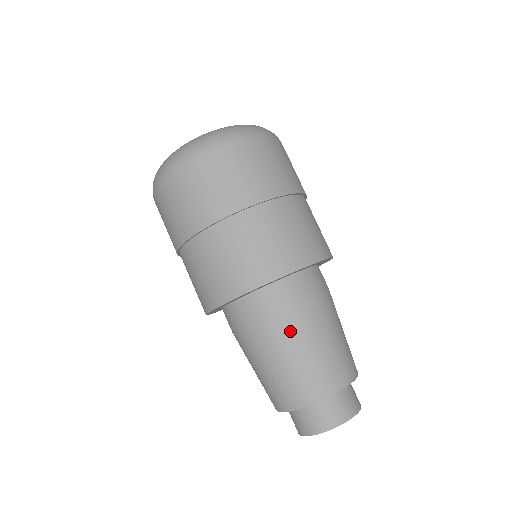
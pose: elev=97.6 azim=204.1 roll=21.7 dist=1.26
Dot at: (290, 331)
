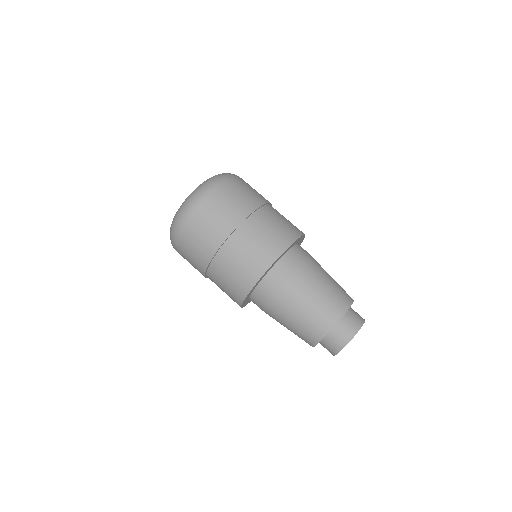
Dot at: (282, 309)
